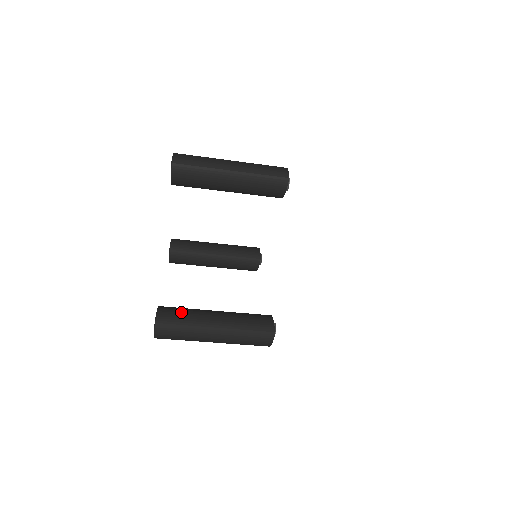
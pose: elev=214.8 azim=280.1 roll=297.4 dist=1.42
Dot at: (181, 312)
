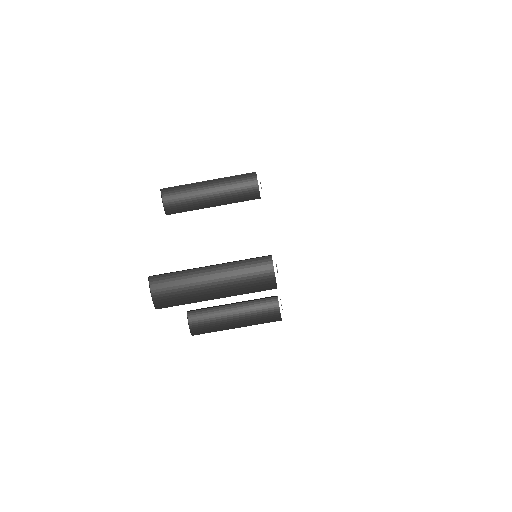
Dot at: occluded
